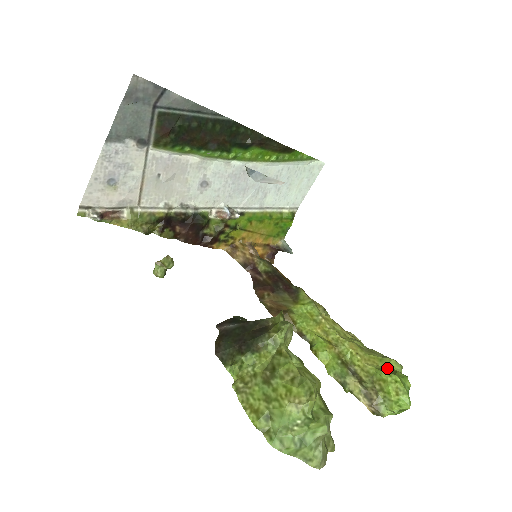
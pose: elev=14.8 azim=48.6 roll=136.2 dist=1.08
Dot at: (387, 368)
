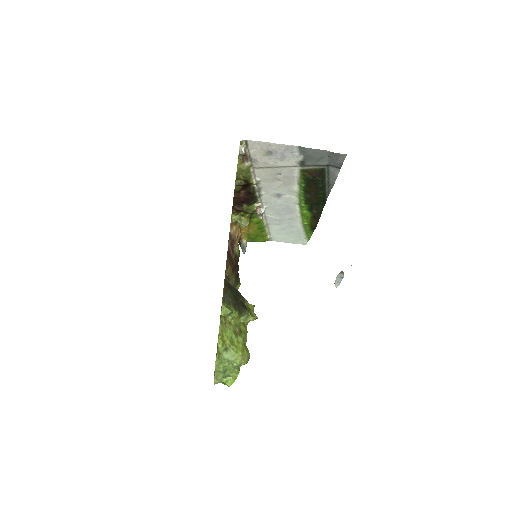
Dot at: occluded
